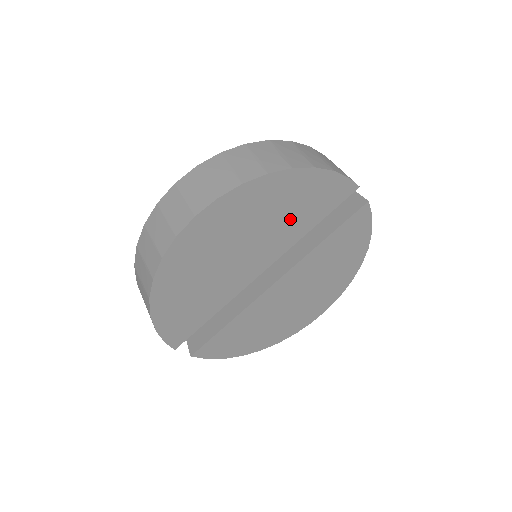
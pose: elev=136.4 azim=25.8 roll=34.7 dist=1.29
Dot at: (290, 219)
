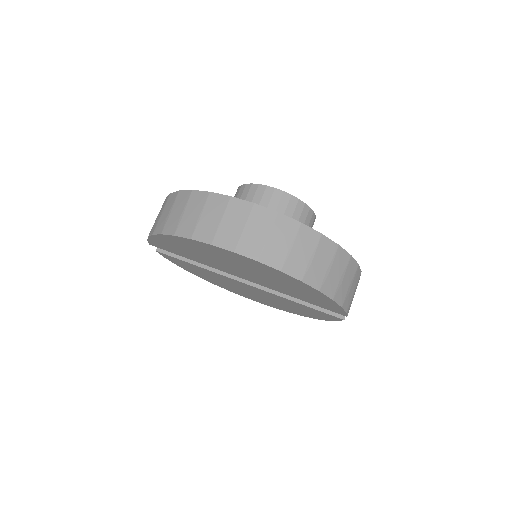
Dot at: (289, 289)
